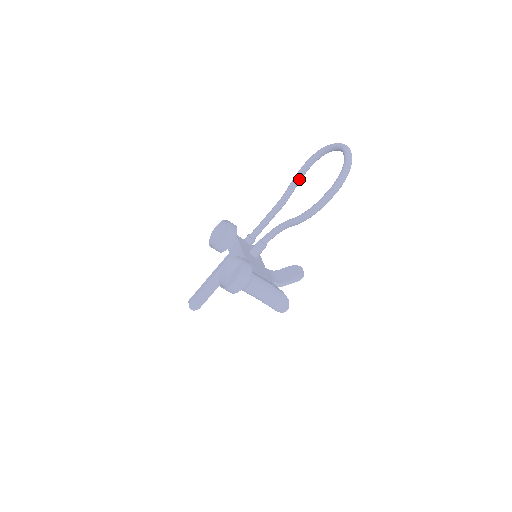
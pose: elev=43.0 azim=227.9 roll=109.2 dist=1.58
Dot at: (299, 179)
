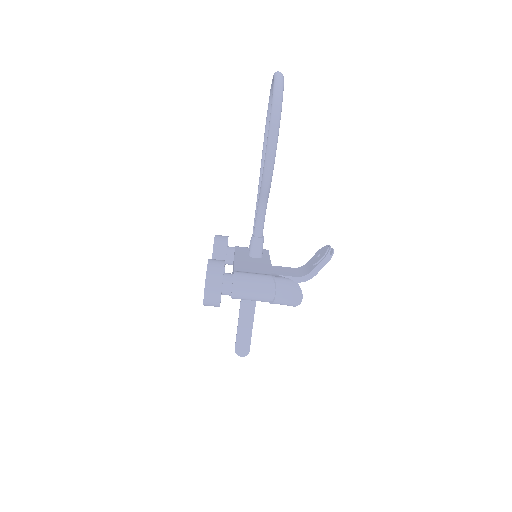
Dot at: occluded
